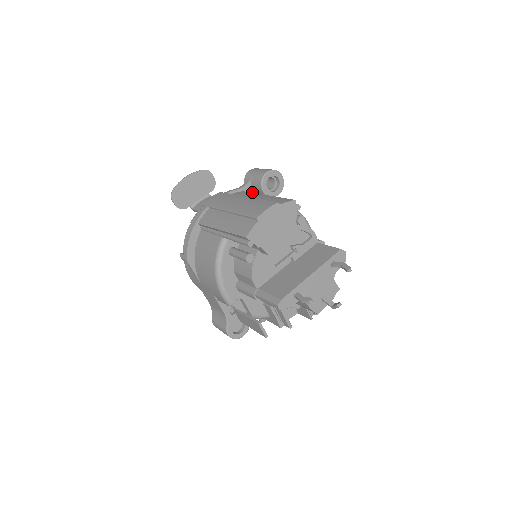
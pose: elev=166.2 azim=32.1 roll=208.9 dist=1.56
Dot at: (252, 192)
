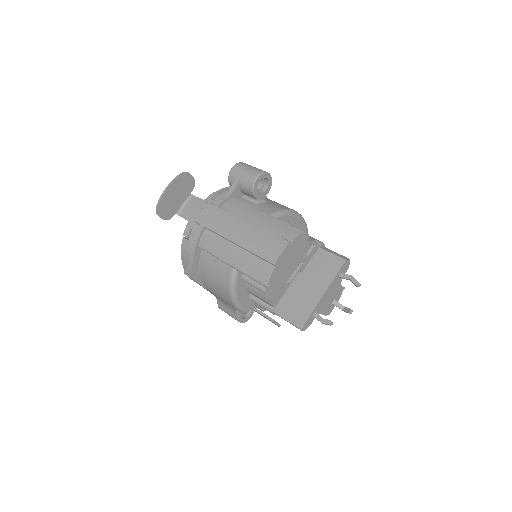
Dot at: (240, 193)
